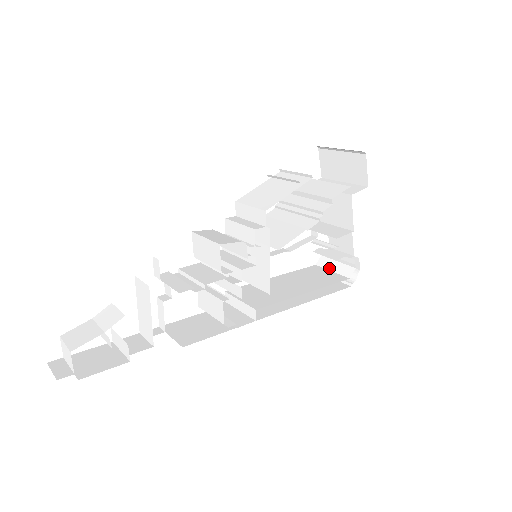
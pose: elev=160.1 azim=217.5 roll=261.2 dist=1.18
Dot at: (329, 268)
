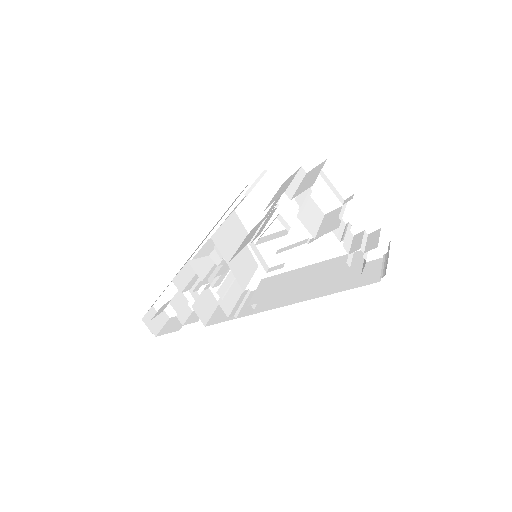
Dot at: occluded
